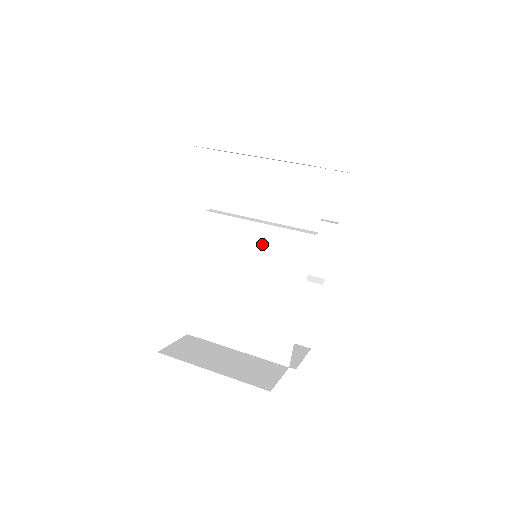
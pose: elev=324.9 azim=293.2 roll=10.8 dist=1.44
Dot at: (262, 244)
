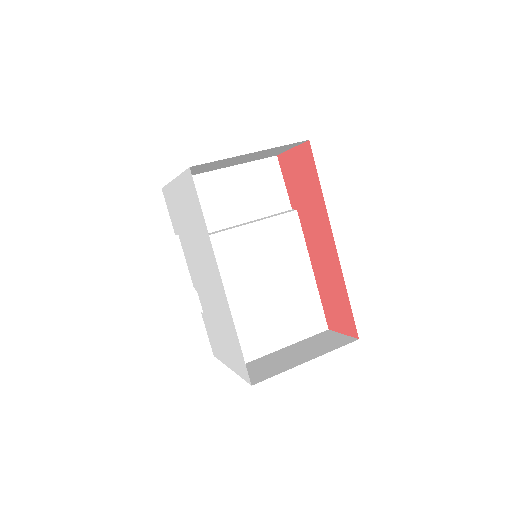
Dot at: (260, 241)
